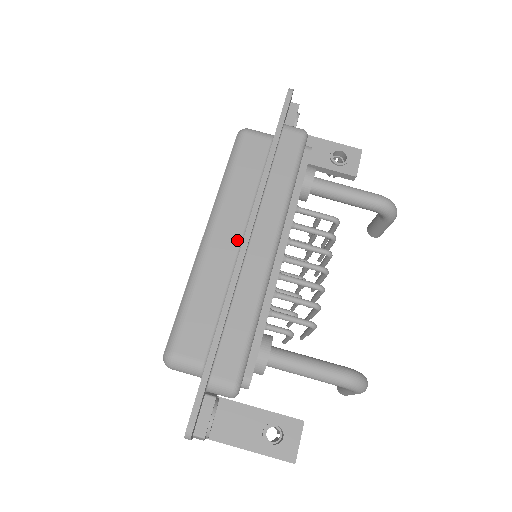
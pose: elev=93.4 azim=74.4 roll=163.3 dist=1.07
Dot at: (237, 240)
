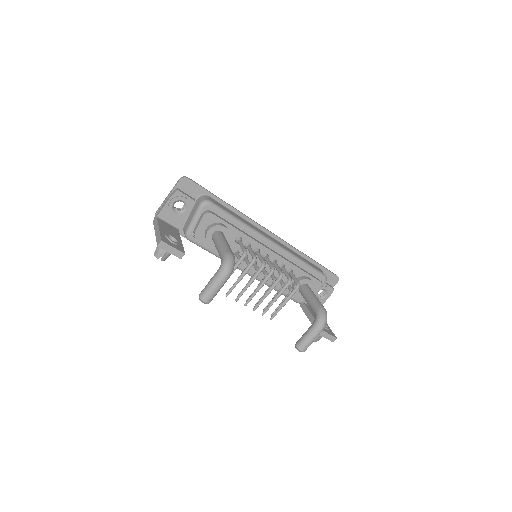
Dot at: occluded
